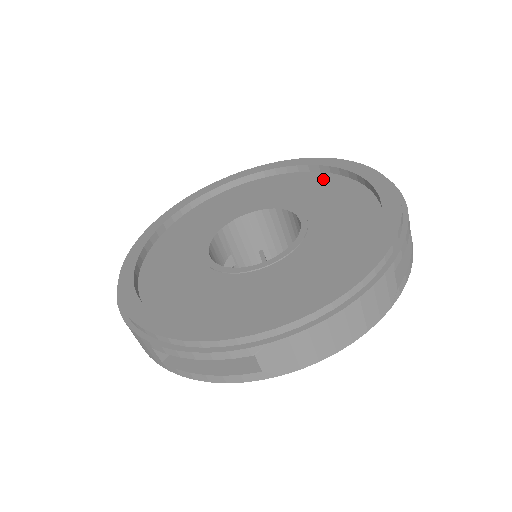
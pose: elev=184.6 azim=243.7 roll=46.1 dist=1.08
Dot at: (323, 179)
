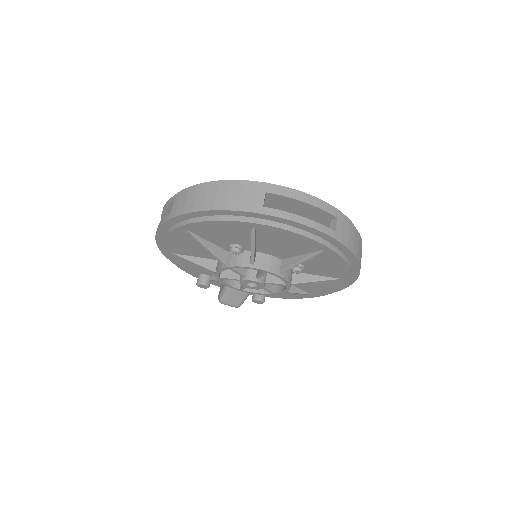
Dot at: occluded
